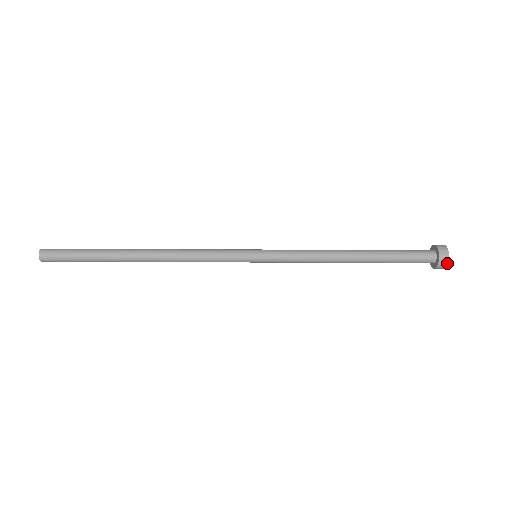
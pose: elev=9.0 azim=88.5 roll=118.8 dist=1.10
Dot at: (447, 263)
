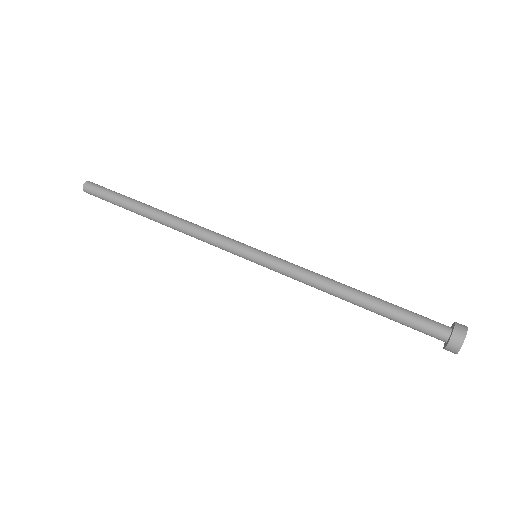
Dot at: (455, 353)
